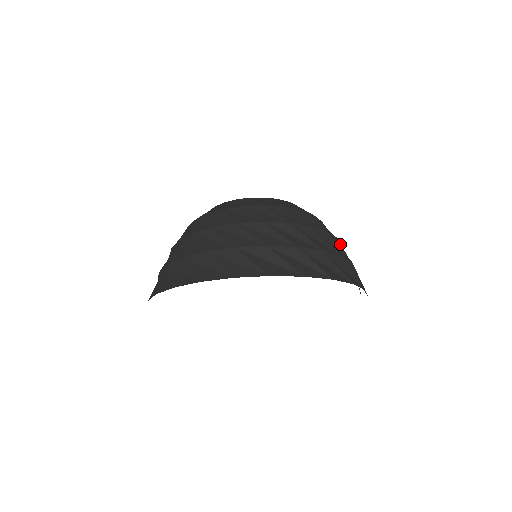
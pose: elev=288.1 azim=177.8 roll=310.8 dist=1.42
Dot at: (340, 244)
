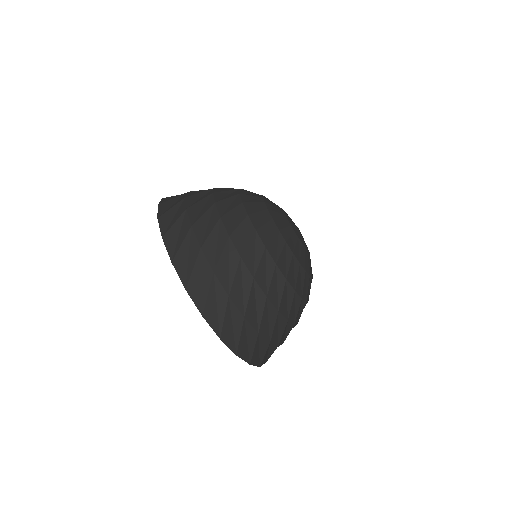
Dot at: occluded
